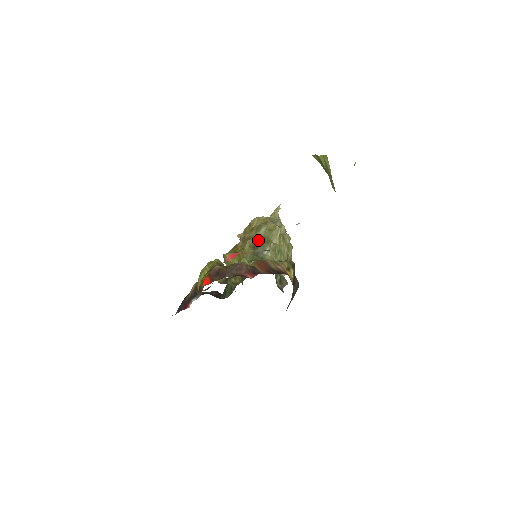
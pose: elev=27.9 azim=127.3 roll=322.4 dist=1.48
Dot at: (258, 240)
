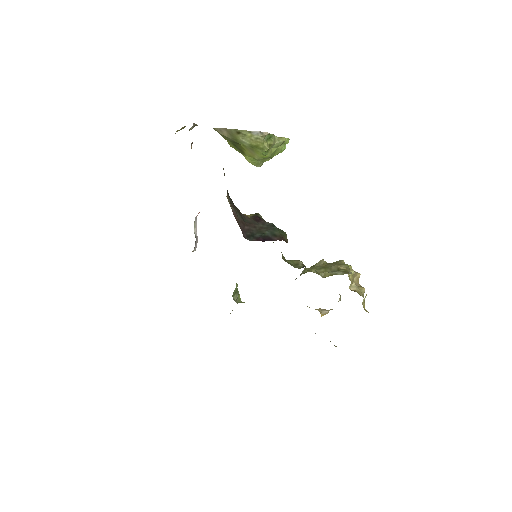
Dot at: occluded
